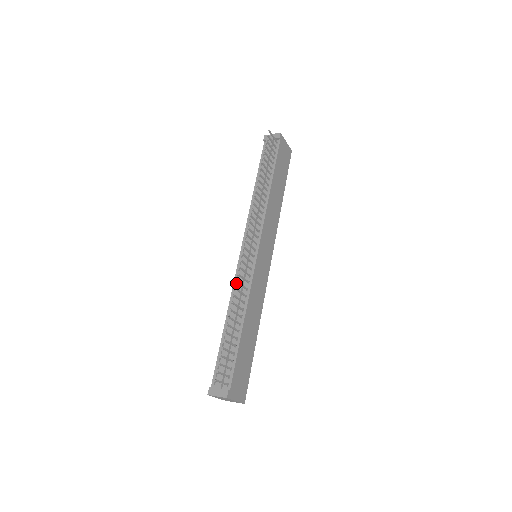
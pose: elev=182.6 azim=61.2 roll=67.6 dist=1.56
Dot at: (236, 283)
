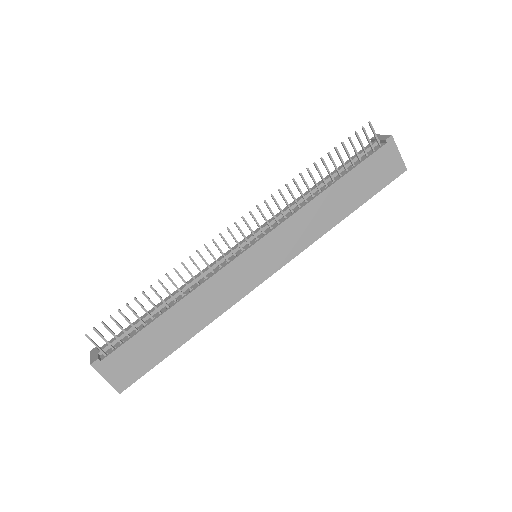
Dot at: occluded
